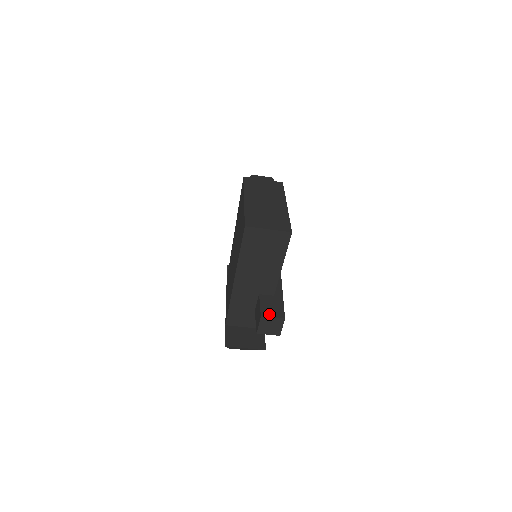
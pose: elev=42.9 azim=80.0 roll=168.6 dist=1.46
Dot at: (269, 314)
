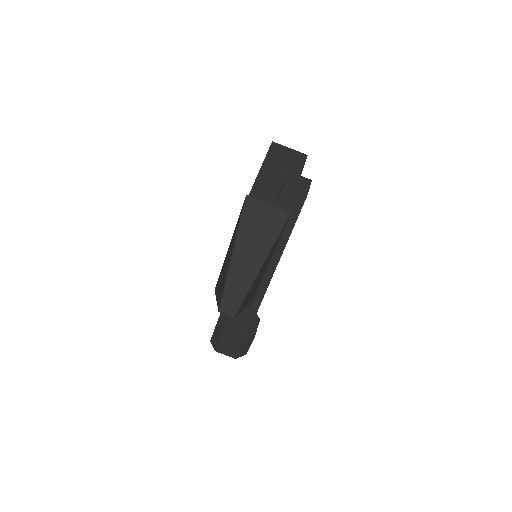
Dot at: occluded
